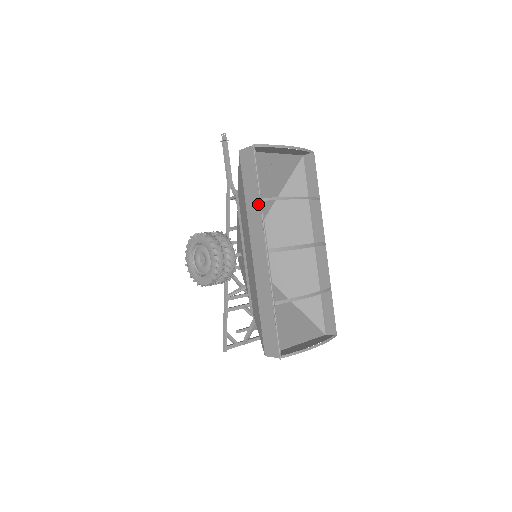
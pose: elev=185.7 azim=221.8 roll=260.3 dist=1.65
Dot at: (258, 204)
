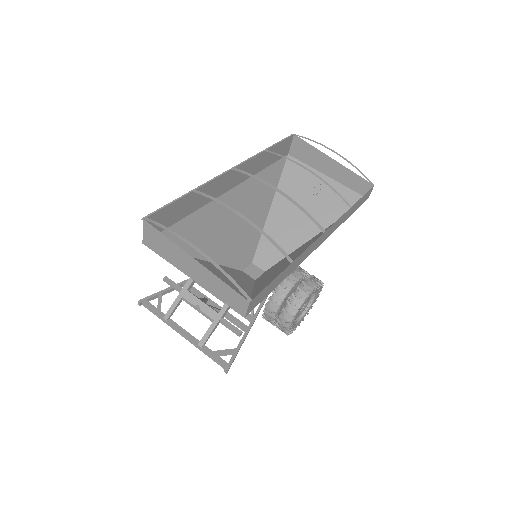
Dot at: (262, 157)
